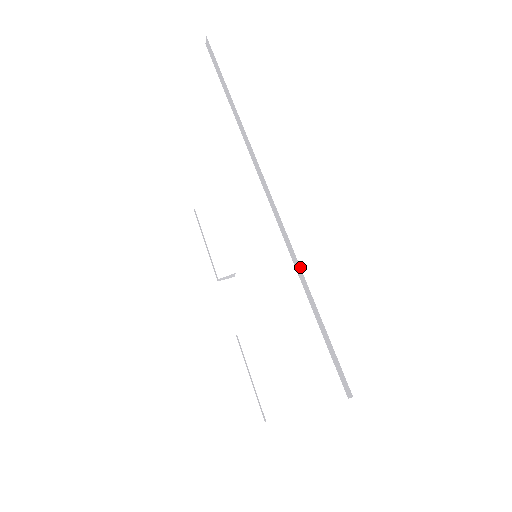
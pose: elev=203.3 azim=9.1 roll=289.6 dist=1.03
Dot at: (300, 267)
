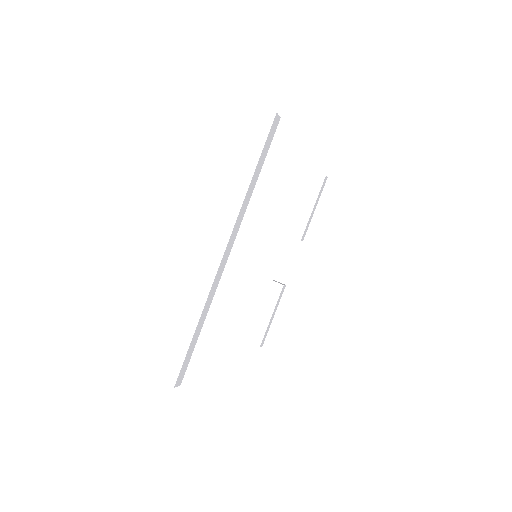
Dot at: (183, 301)
